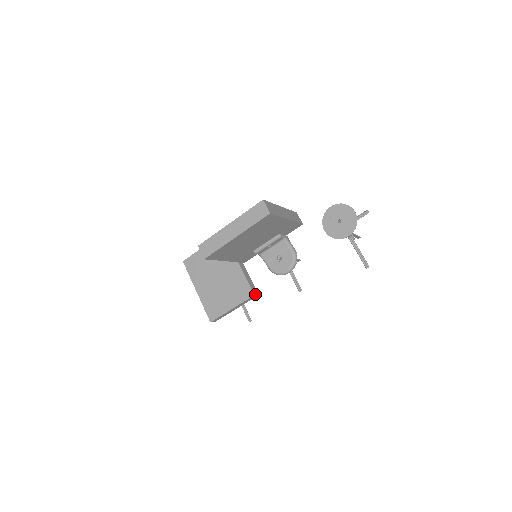
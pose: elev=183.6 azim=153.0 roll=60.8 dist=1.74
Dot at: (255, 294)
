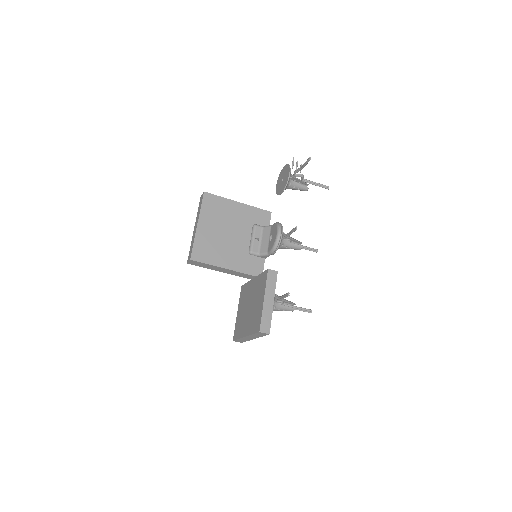
Dot at: (270, 270)
